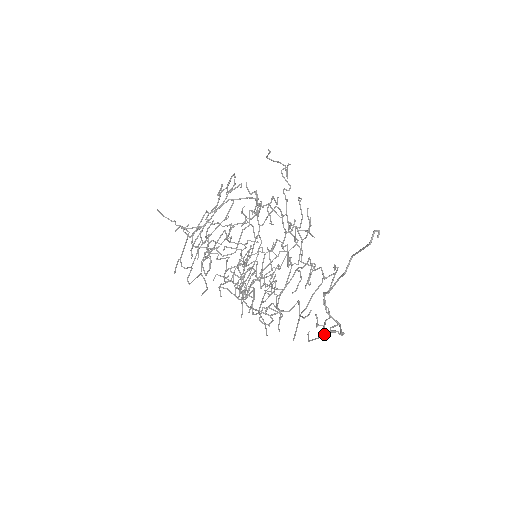
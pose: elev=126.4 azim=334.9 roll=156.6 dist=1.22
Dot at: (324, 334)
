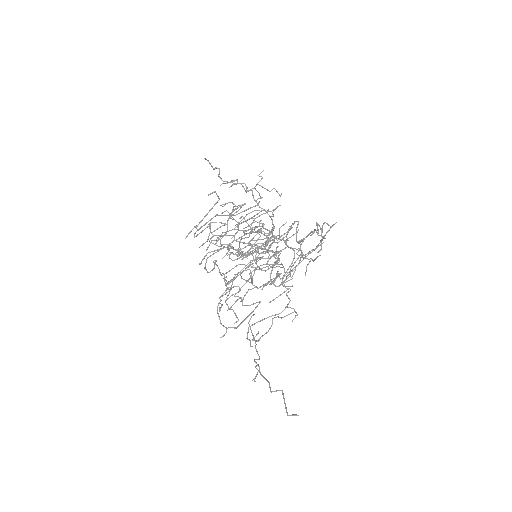
Dot at: (255, 343)
